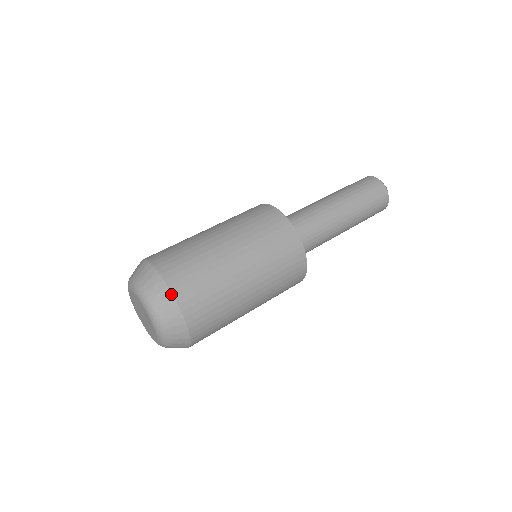
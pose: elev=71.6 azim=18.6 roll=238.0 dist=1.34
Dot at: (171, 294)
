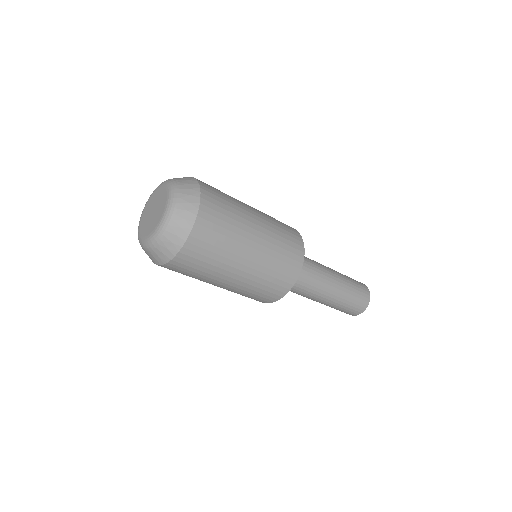
Dot at: (197, 211)
